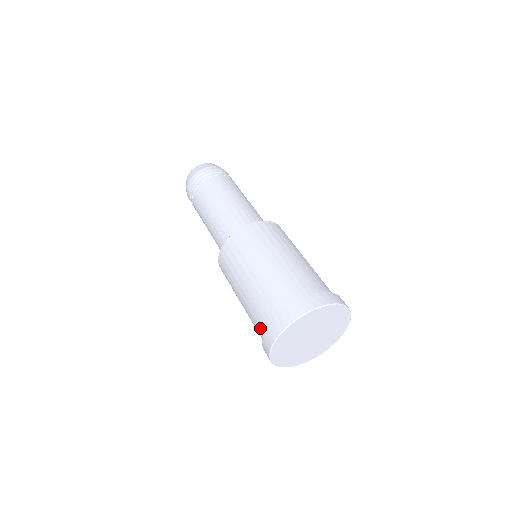
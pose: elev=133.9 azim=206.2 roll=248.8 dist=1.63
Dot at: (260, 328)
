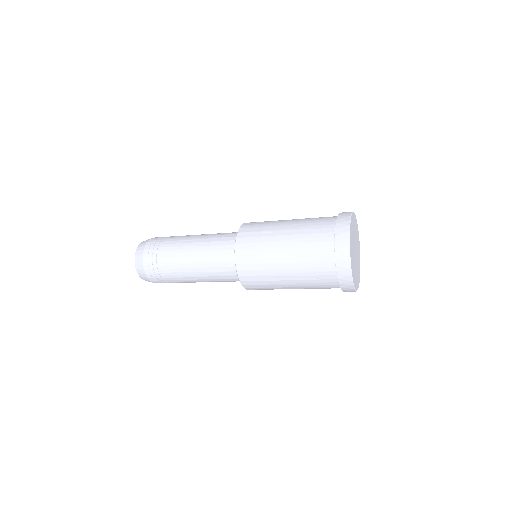
Dot at: (324, 254)
